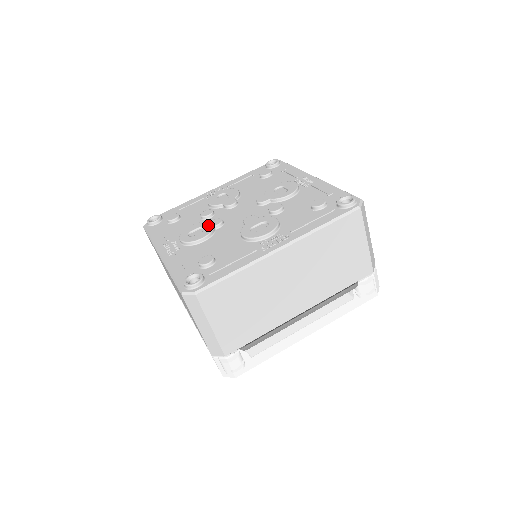
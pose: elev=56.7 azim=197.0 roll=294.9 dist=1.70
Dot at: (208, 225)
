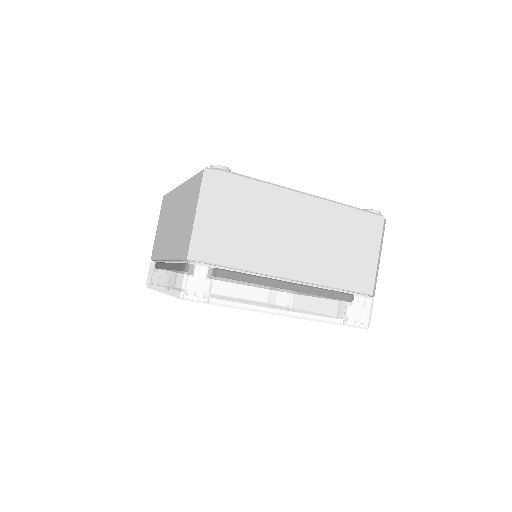
Dot at: occluded
